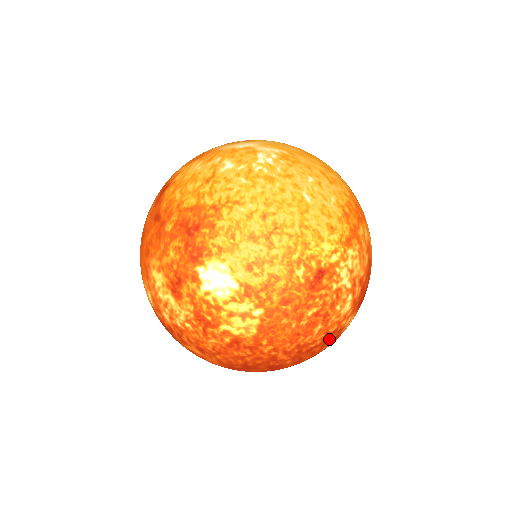
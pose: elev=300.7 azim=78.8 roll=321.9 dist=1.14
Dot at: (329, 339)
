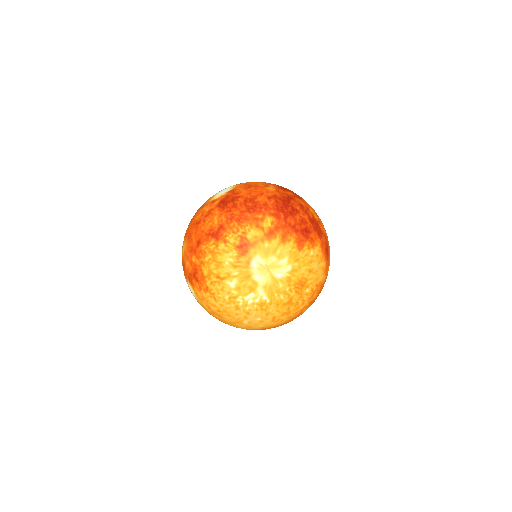
Dot at: occluded
